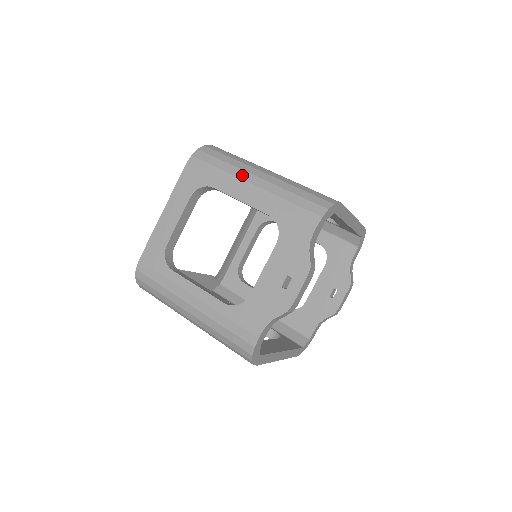
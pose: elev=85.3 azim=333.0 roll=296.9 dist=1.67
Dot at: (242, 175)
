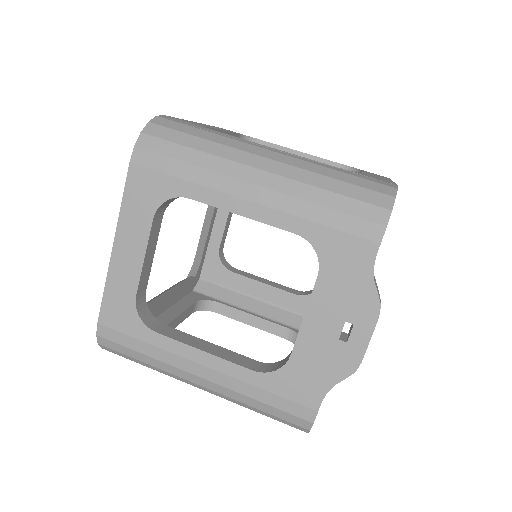
Dot at: (233, 170)
